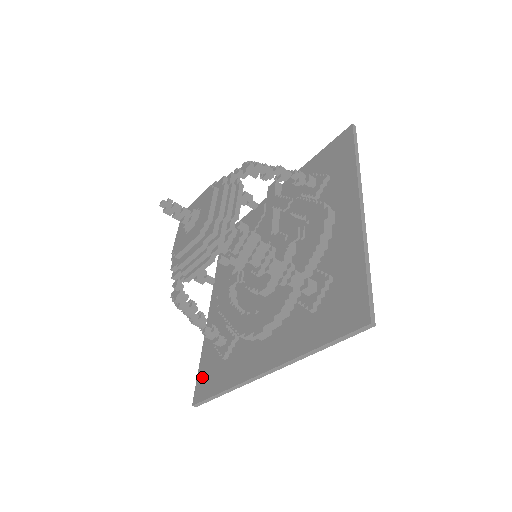
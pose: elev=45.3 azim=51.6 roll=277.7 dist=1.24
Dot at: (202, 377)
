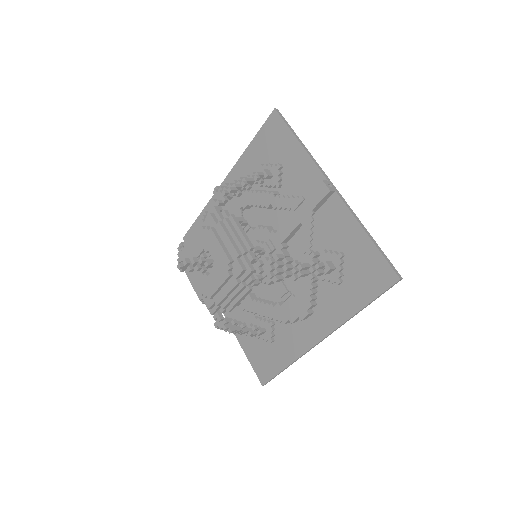
Dot at: occluded
